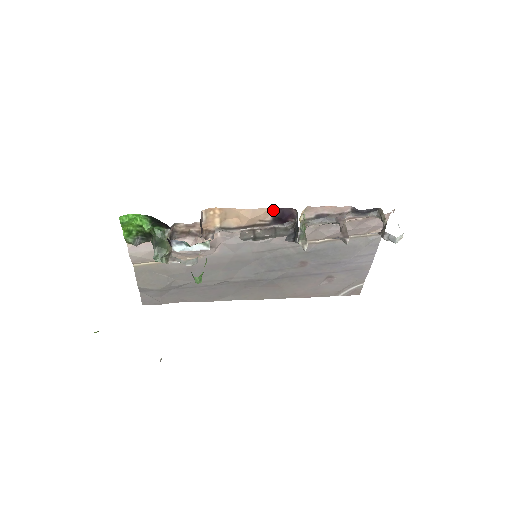
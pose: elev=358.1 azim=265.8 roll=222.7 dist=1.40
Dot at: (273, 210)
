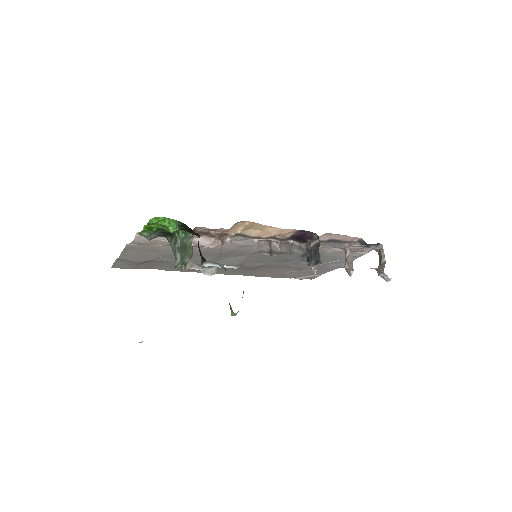
Dot at: (297, 231)
